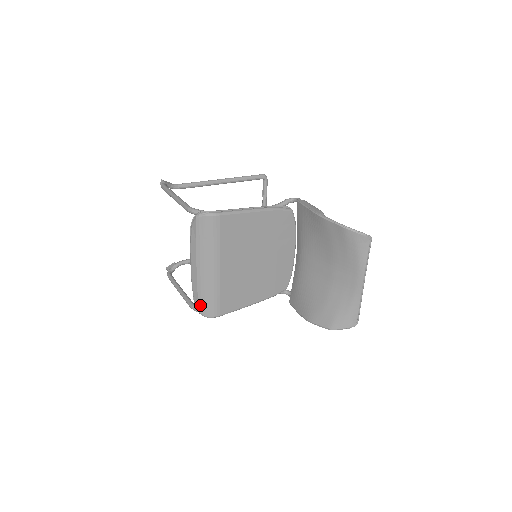
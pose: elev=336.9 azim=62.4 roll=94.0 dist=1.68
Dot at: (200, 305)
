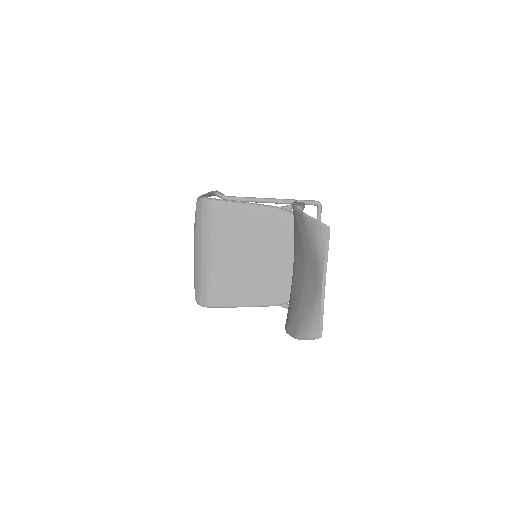
Dot at: (196, 291)
